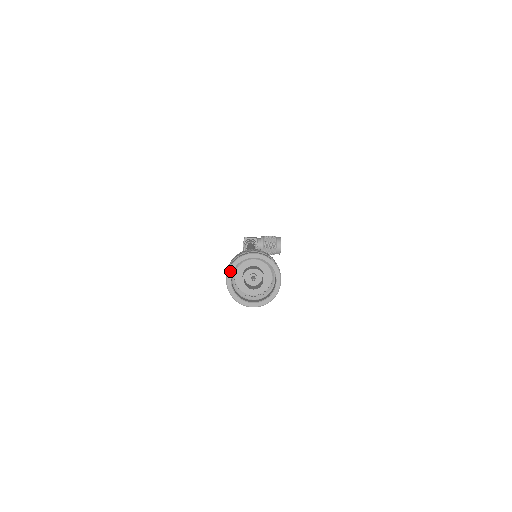
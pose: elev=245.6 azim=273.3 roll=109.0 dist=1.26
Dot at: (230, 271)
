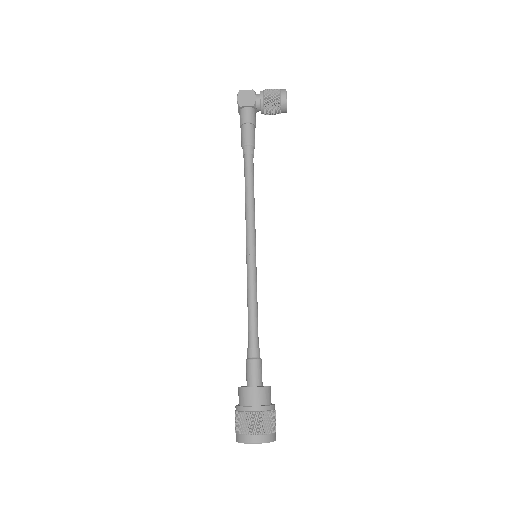
Dot at: (238, 442)
